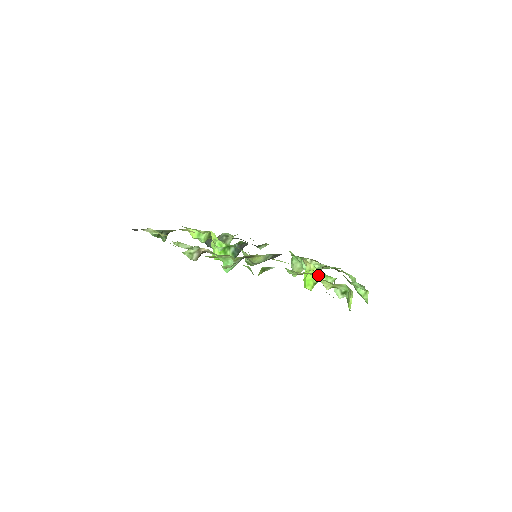
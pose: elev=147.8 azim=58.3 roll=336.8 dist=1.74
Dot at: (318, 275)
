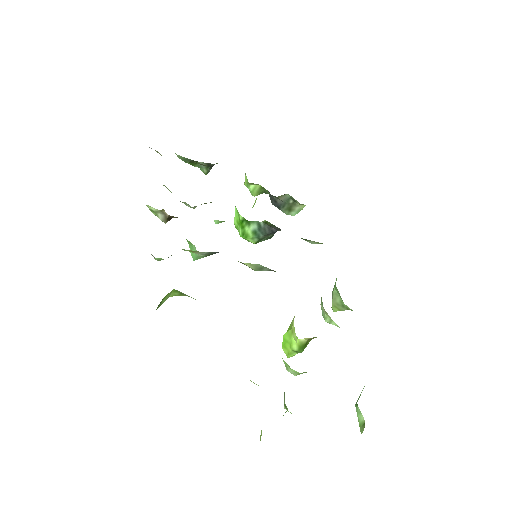
Dot at: occluded
